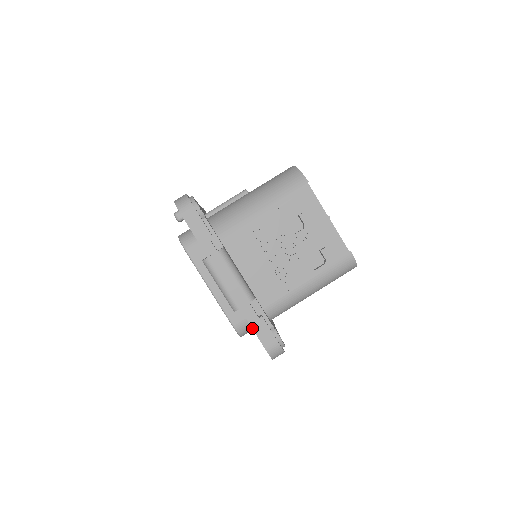
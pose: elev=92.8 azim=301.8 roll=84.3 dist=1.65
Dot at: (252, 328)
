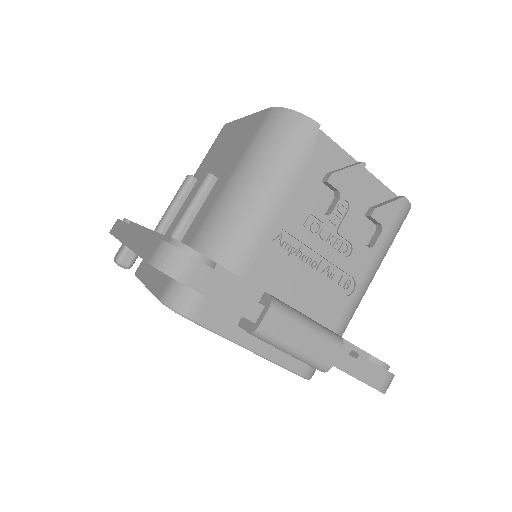
Dot at: (354, 377)
